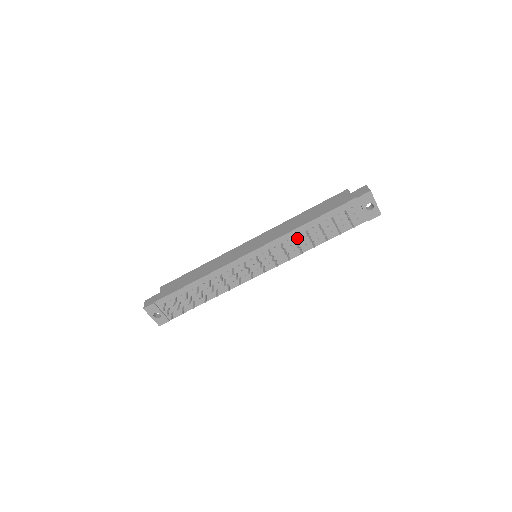
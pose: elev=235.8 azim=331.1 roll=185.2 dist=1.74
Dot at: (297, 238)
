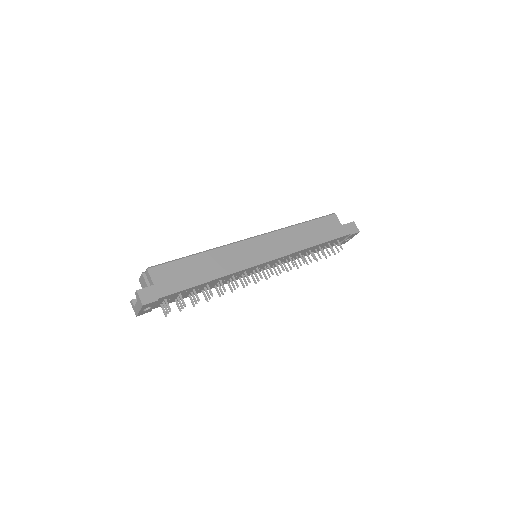
Dot at: (300, 253)
